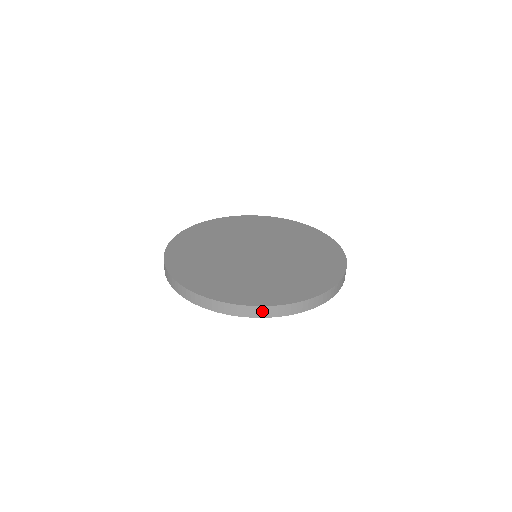
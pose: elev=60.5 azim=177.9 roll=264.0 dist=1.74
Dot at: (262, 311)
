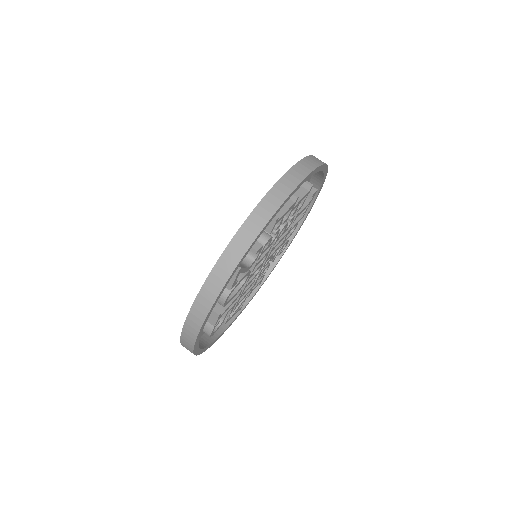
Dot at: (306, 165)
